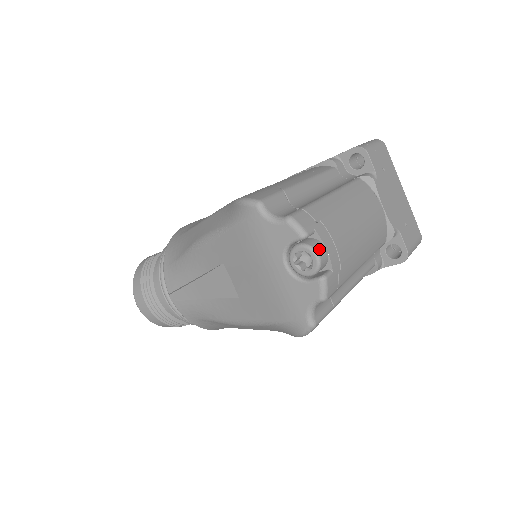
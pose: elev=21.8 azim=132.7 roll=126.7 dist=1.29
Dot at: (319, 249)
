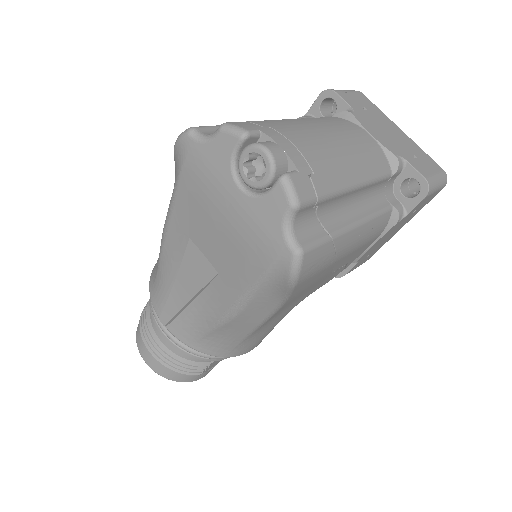
Dot at: (268, 144)
